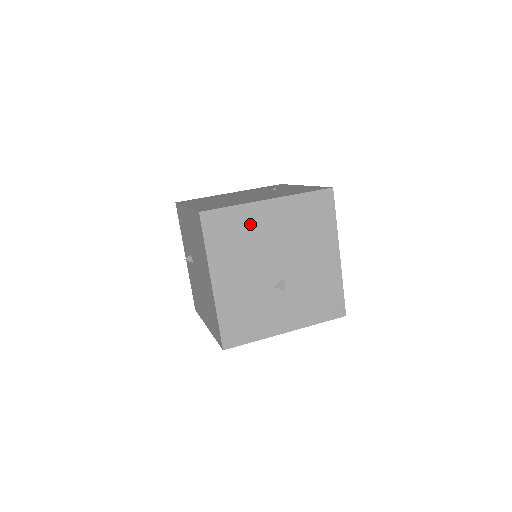
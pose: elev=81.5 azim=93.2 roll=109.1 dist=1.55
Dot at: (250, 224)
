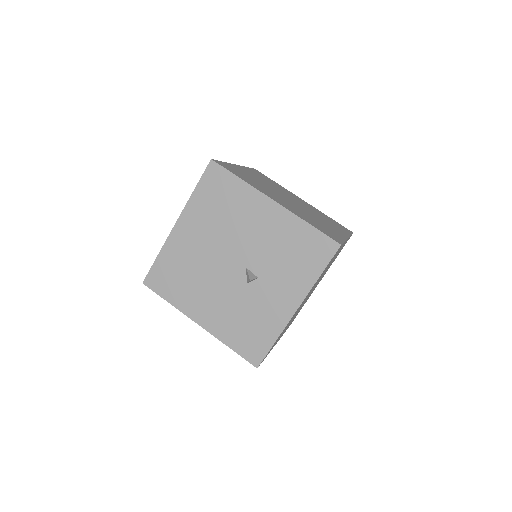
Dot at: (181, 256)
